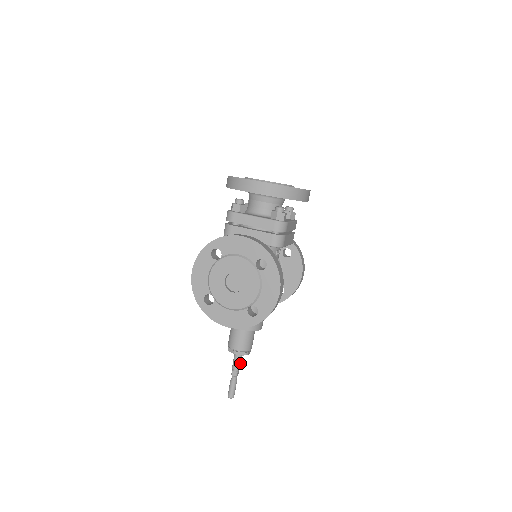
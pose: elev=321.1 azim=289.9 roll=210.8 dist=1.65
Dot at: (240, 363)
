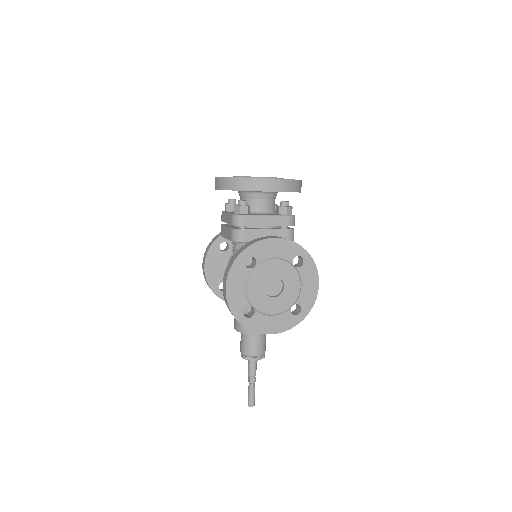
Dot at: (256, 368)
